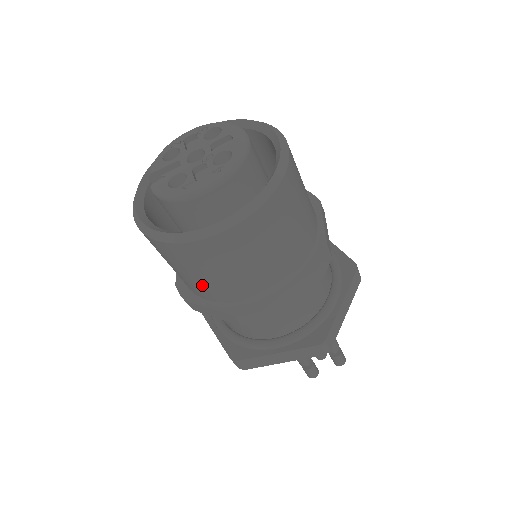
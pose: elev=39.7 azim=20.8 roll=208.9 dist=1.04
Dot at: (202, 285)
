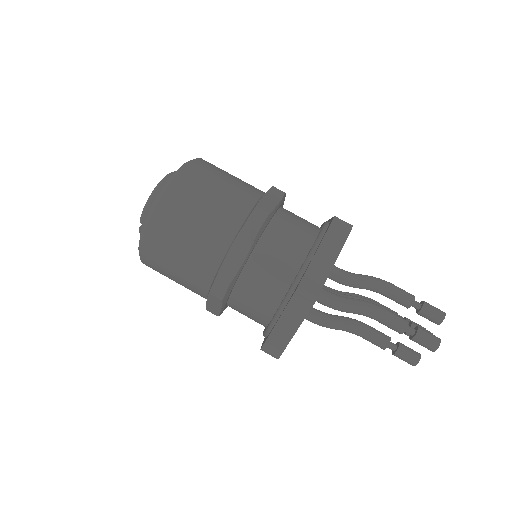
Dot at: (207, 229)
